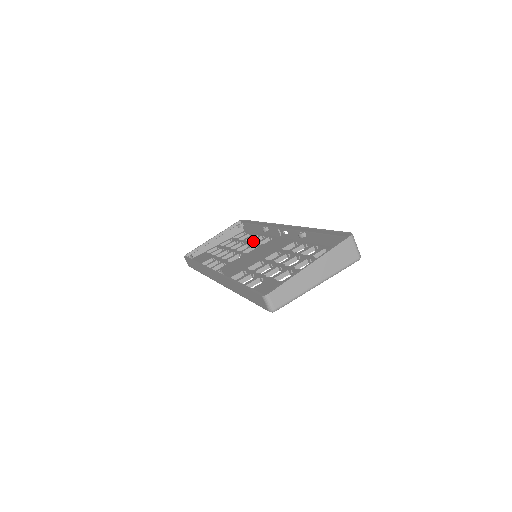
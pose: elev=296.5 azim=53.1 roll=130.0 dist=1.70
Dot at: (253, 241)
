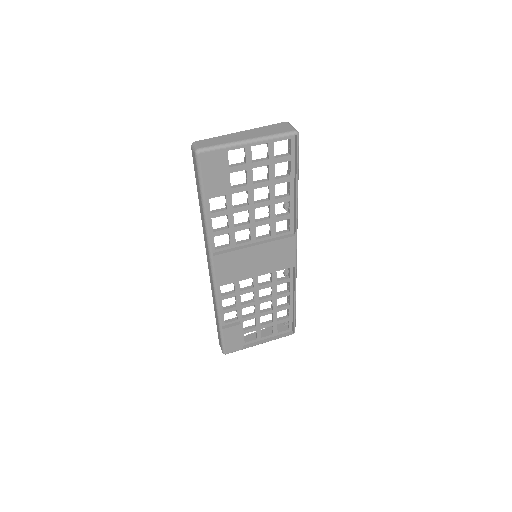
Dot at: (278, 293)
